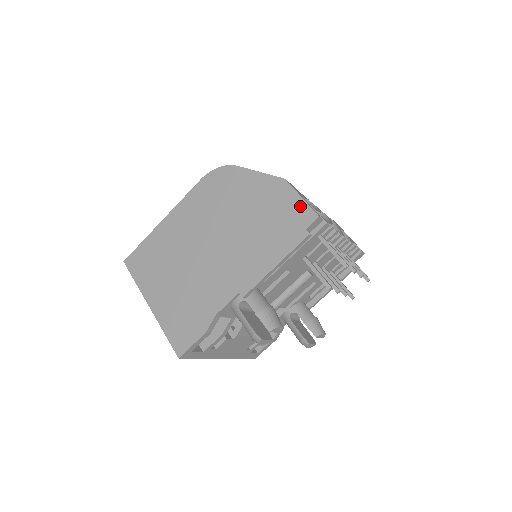
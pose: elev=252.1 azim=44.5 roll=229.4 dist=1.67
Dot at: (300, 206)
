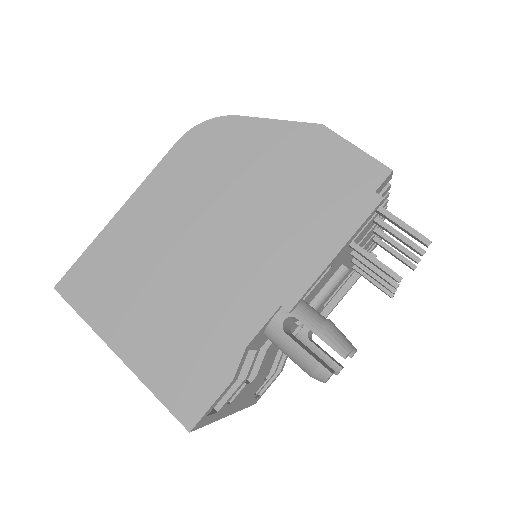
Dot at: (358, 160)
